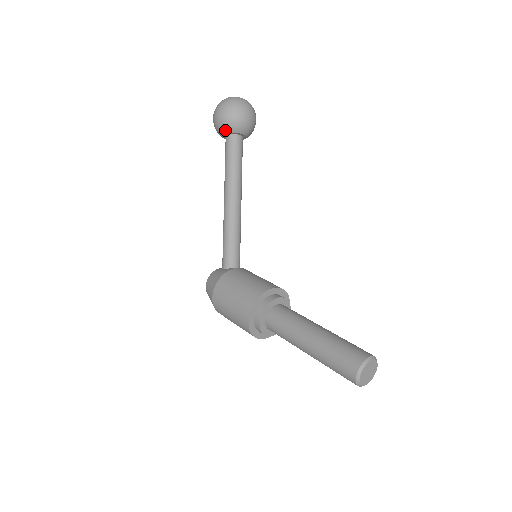
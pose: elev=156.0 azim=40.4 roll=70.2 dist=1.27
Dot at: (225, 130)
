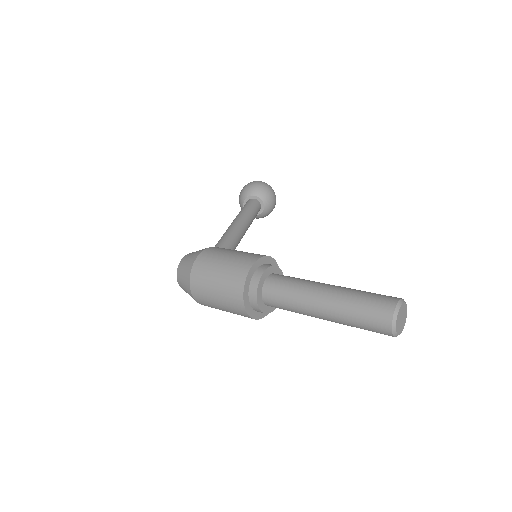
Dot at: (254, 192)
